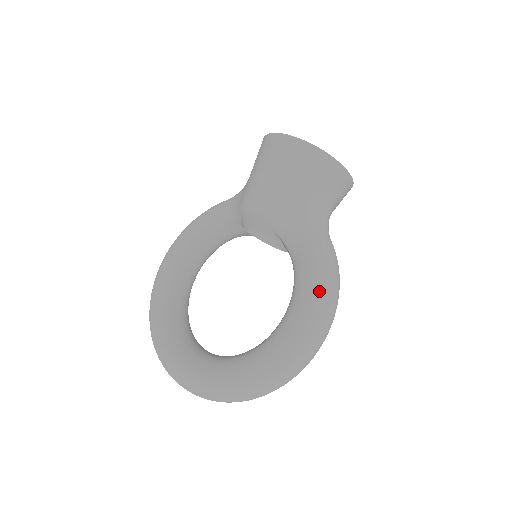
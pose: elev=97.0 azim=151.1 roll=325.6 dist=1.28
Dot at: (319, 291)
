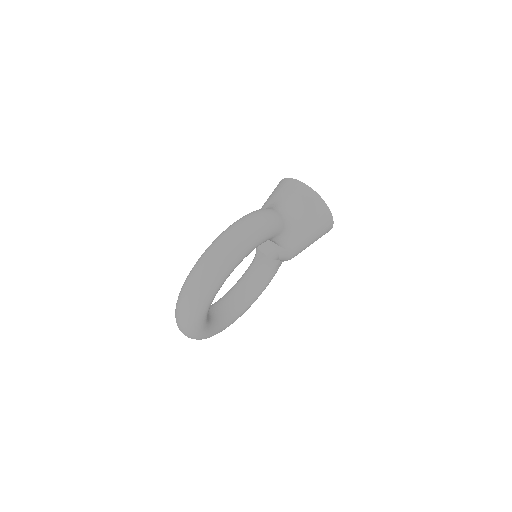
Dot at: occluded
